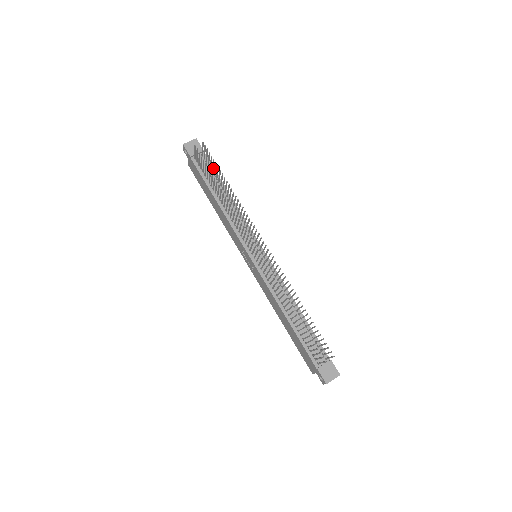
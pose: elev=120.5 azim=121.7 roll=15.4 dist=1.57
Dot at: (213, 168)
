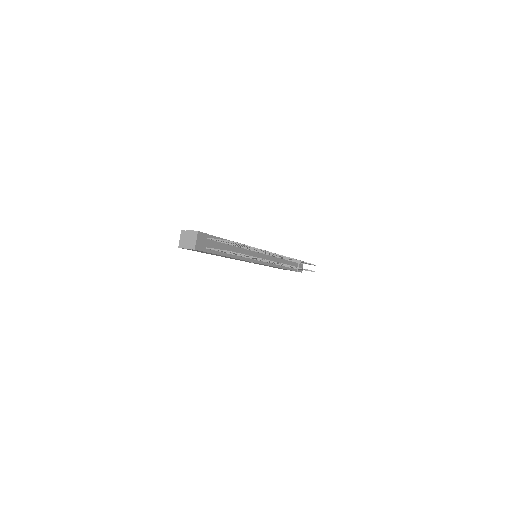
Dot at: occluded
